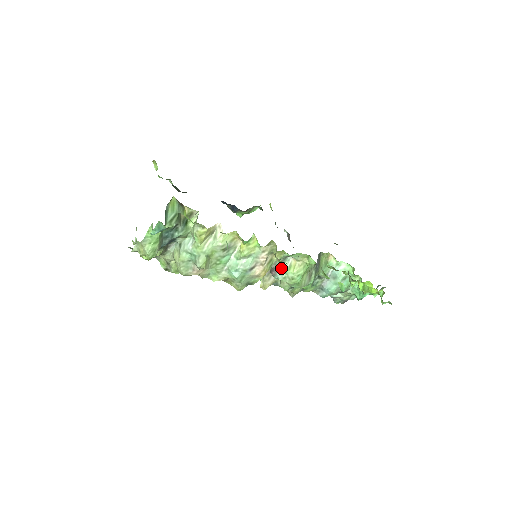
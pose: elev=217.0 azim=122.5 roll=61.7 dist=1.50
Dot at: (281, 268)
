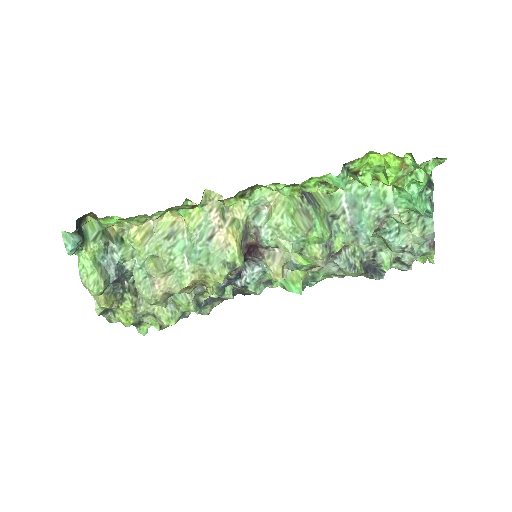
Dot at: (260, 226)
